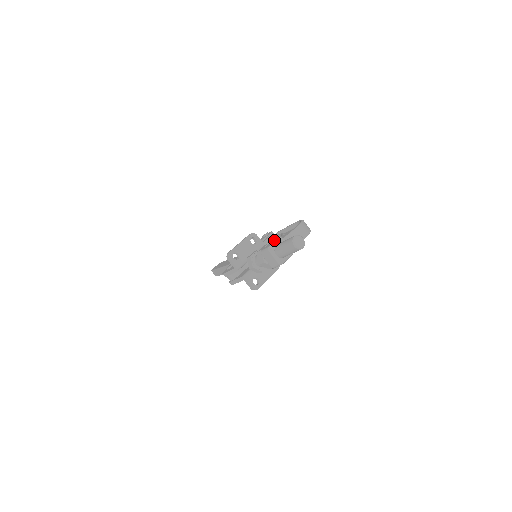
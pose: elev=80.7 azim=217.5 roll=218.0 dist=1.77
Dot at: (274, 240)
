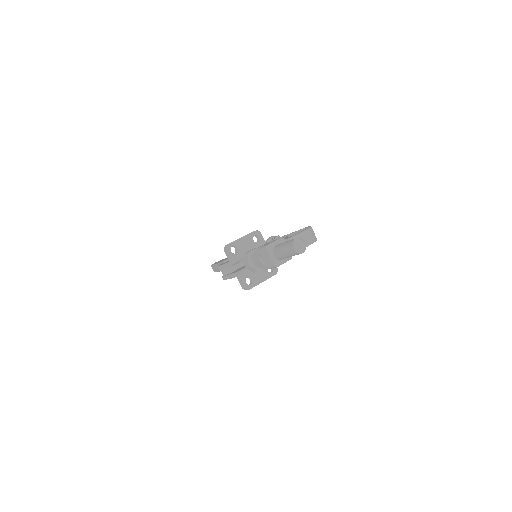
Dot at: occluded
